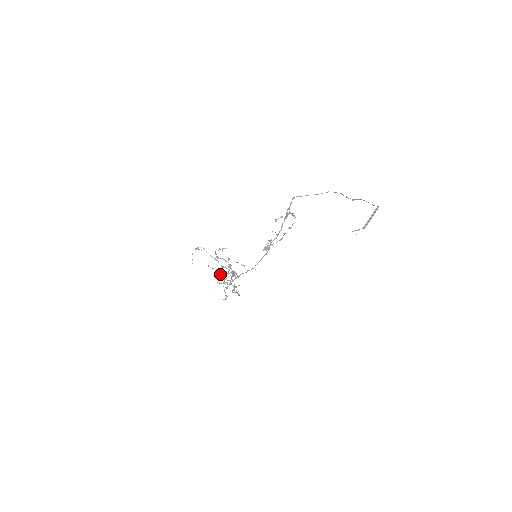
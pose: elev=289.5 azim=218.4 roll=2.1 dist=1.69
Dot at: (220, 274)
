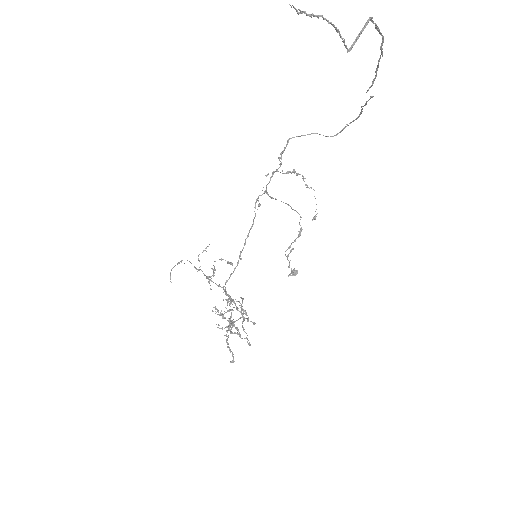
Dot at: occluded
